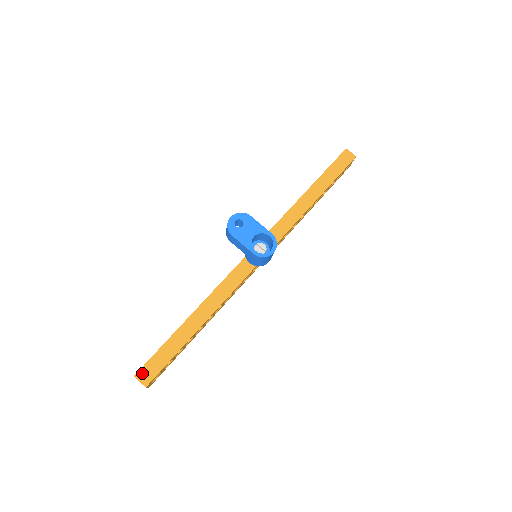
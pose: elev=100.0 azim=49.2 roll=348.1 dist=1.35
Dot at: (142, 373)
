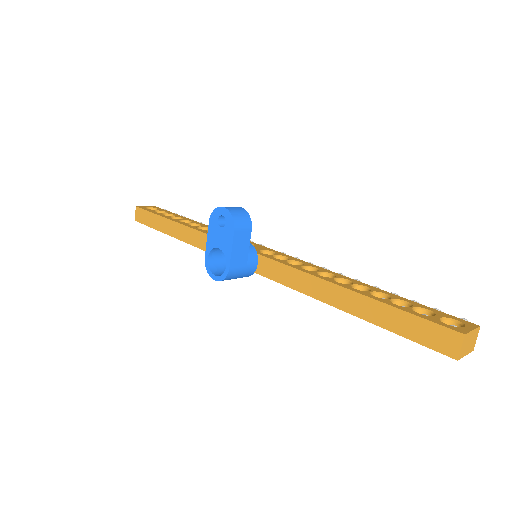
Dot at: (139, 211)
